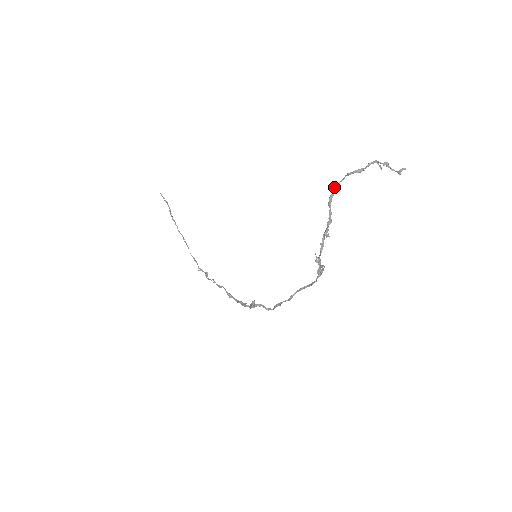
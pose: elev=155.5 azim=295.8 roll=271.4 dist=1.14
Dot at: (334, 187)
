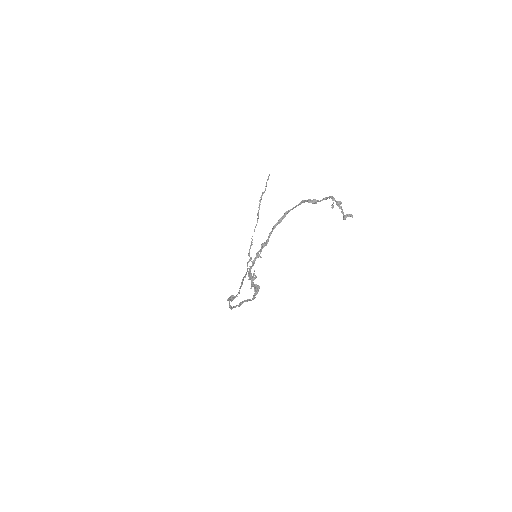
Dot at: (288, 210)
